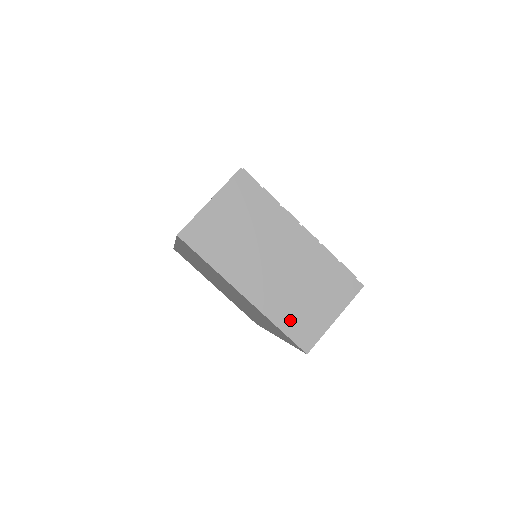
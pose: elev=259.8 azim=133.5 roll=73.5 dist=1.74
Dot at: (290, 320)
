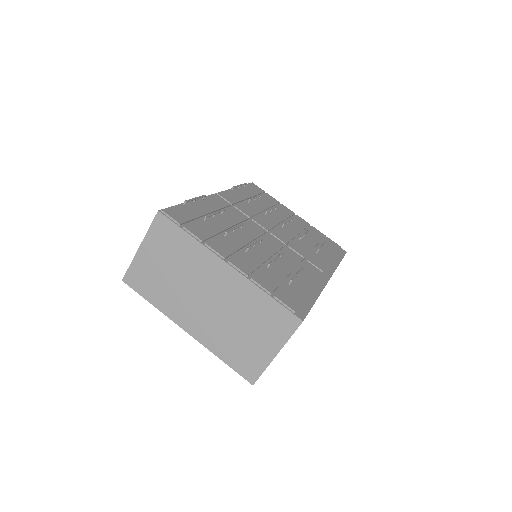
Dot at: (231, 354)
